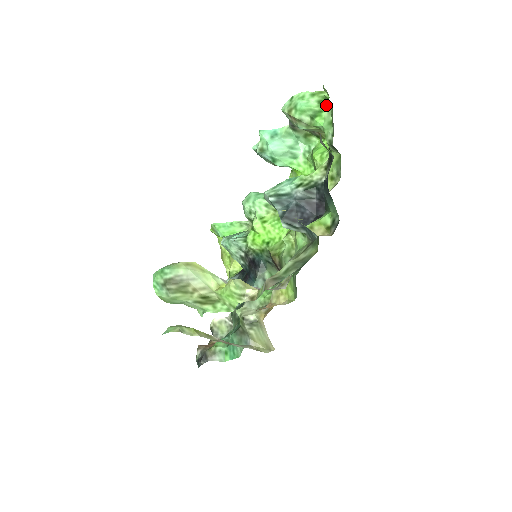
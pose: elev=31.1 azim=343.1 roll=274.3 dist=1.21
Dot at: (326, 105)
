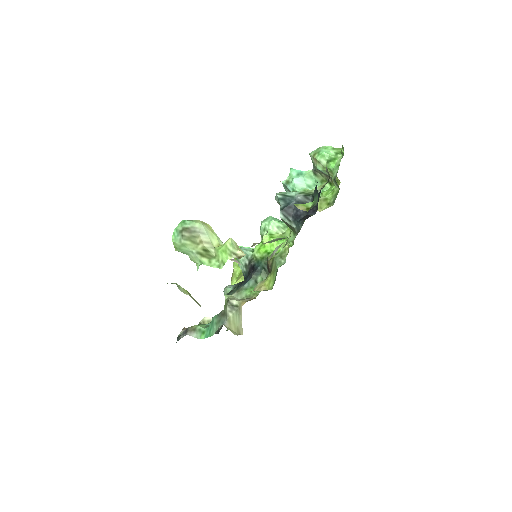
Dot at: (340, 156)
